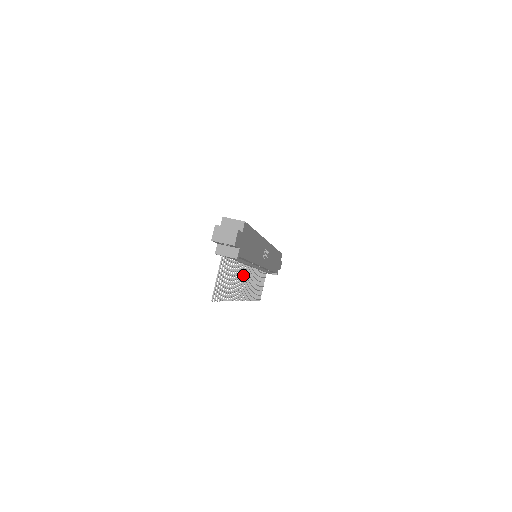
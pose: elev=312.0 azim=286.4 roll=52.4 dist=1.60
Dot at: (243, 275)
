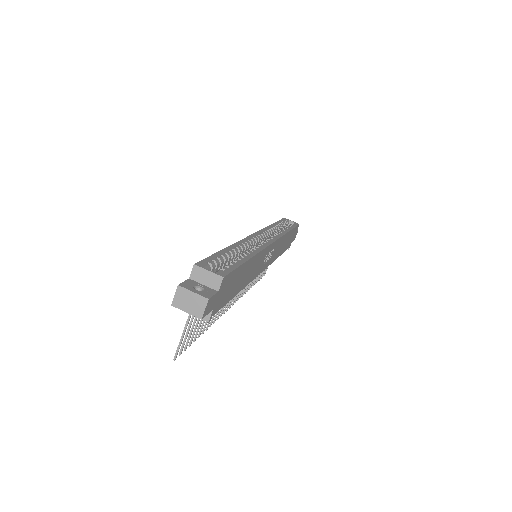
Dot at: occluded
